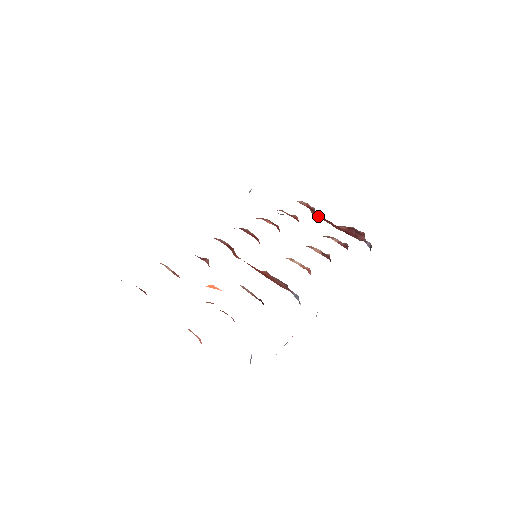
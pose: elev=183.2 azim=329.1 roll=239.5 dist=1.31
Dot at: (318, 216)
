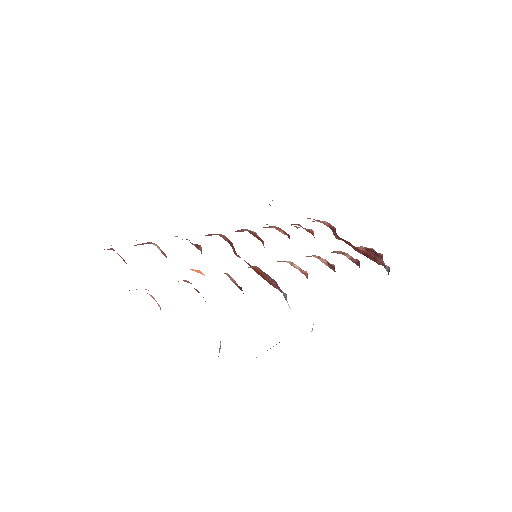
Dot at: (339, 237)
